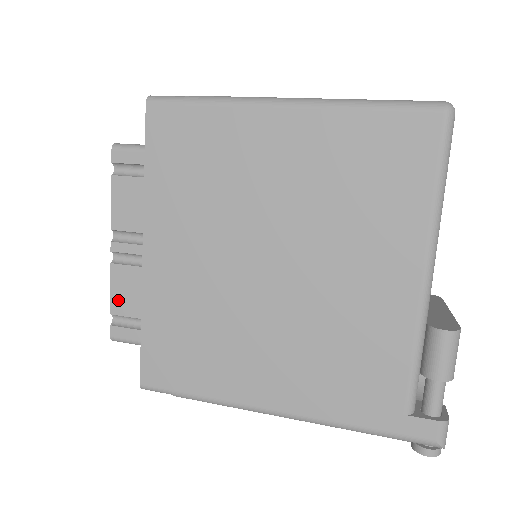
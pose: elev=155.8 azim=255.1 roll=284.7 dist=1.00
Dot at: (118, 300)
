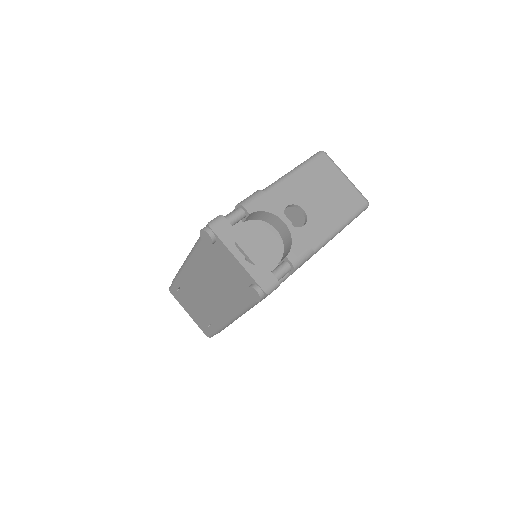
Dot at: occluded
